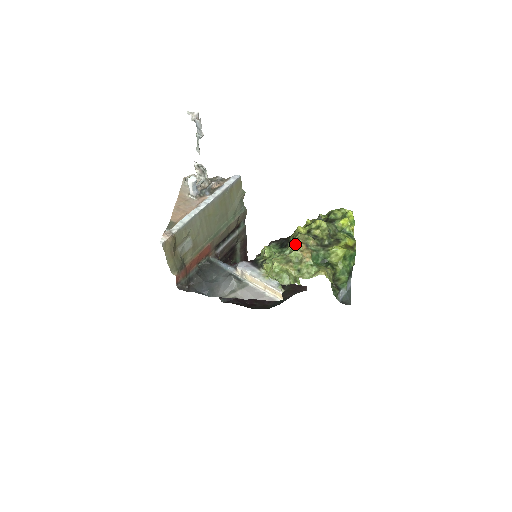
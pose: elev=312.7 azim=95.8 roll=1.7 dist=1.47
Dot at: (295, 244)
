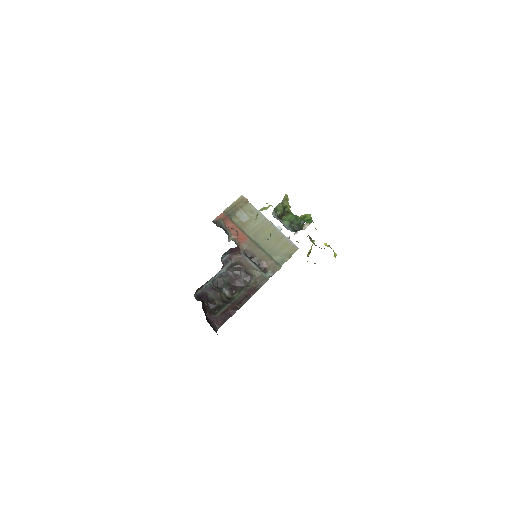
Dot at: occluded
